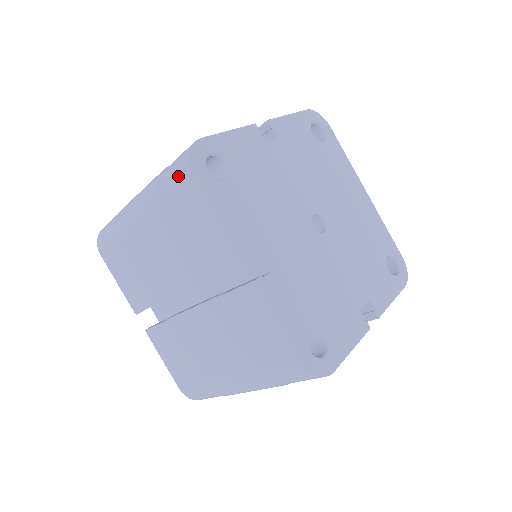
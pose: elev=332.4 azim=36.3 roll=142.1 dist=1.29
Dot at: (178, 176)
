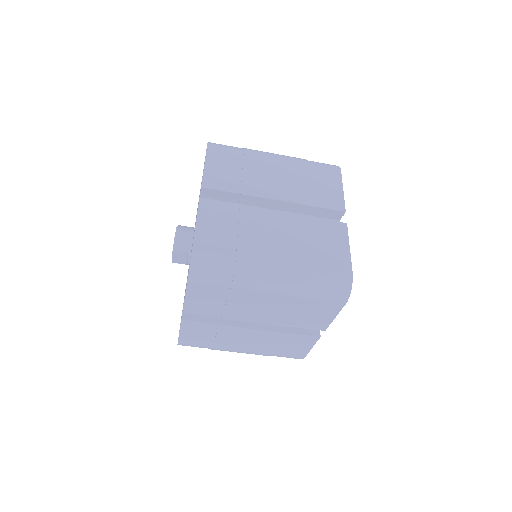
Dot at: (333, 297)
